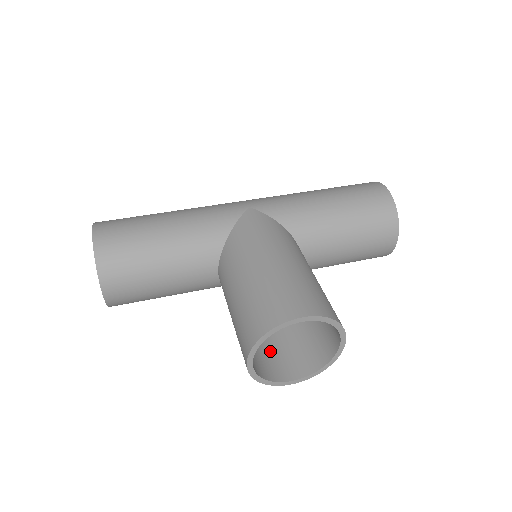
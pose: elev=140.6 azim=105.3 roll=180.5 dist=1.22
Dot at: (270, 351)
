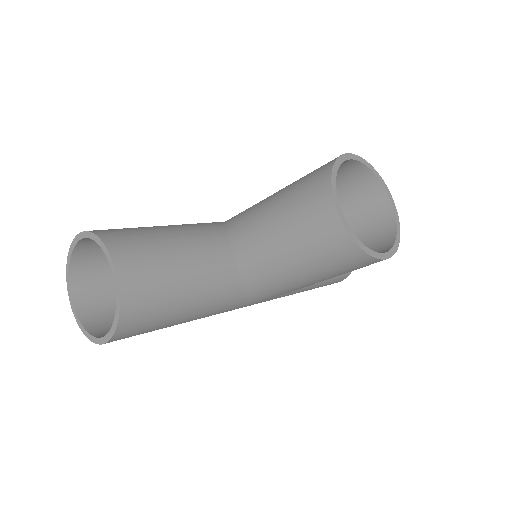
Dot at: occluded
